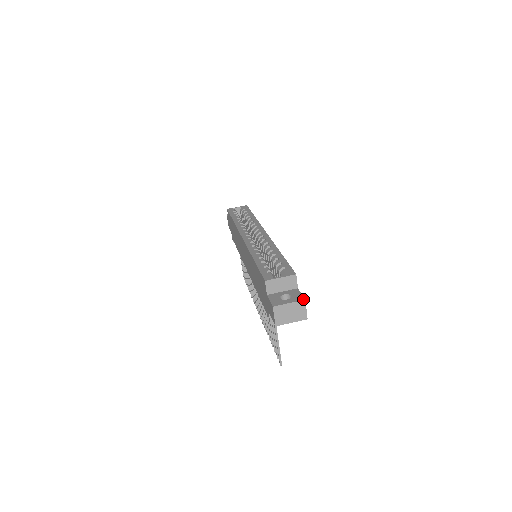
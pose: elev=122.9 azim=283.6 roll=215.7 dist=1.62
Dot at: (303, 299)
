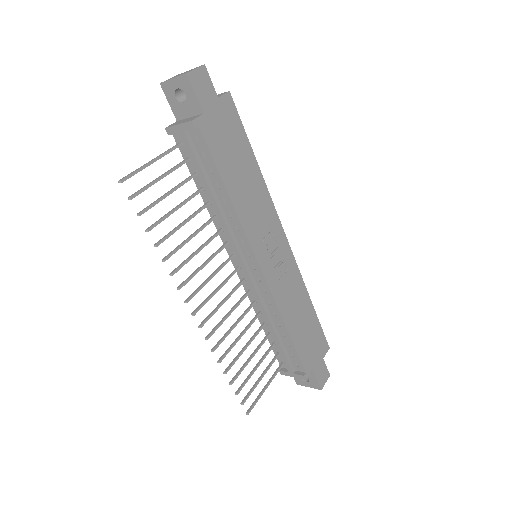
Dot at: (204, 66)
